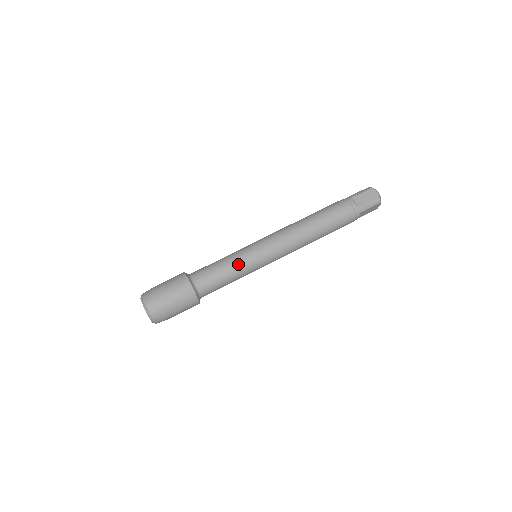
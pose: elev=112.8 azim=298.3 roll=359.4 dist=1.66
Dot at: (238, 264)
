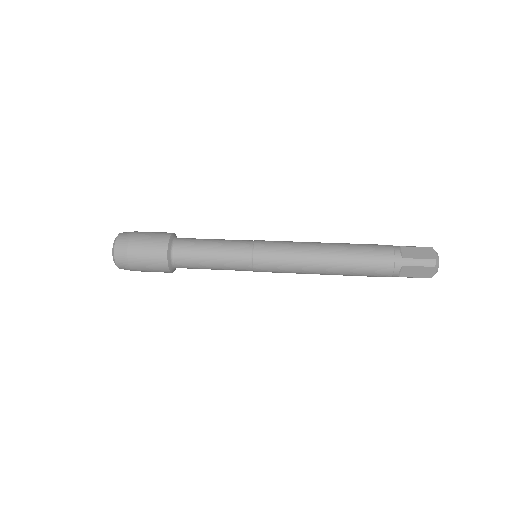
Dot at: (228, 247)
